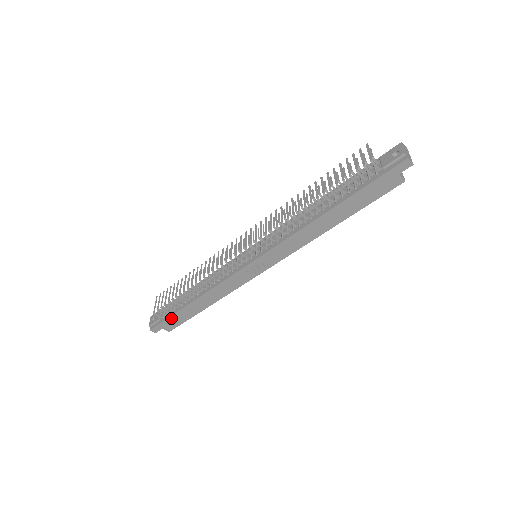
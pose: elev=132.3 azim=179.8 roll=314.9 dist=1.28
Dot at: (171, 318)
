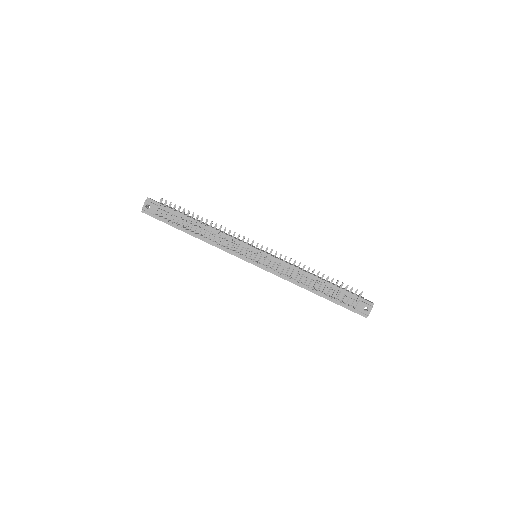
Dot at: (166, 223)
